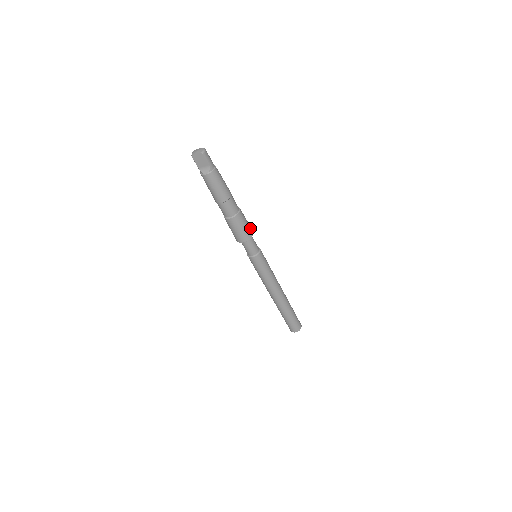
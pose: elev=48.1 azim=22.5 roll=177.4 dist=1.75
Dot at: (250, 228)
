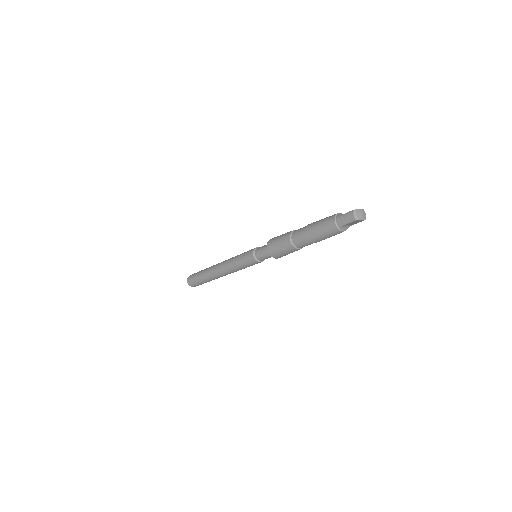
Dot at: occluded
